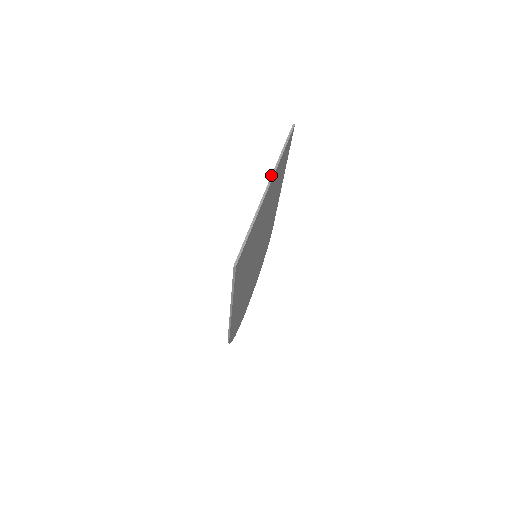
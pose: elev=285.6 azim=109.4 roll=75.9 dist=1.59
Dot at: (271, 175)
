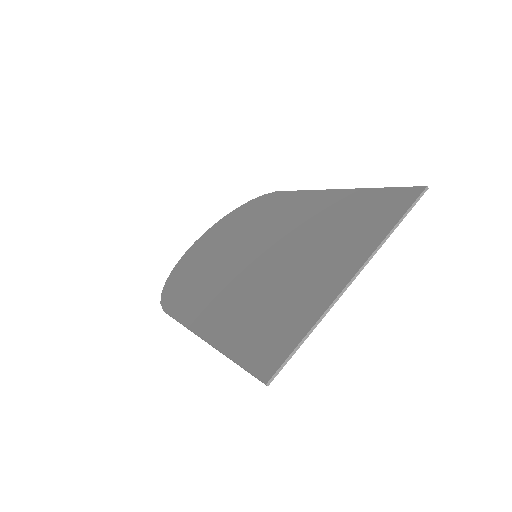
Dot at: (367, 259)
